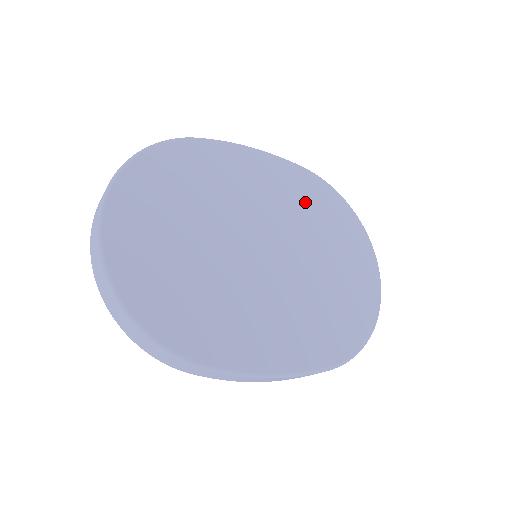
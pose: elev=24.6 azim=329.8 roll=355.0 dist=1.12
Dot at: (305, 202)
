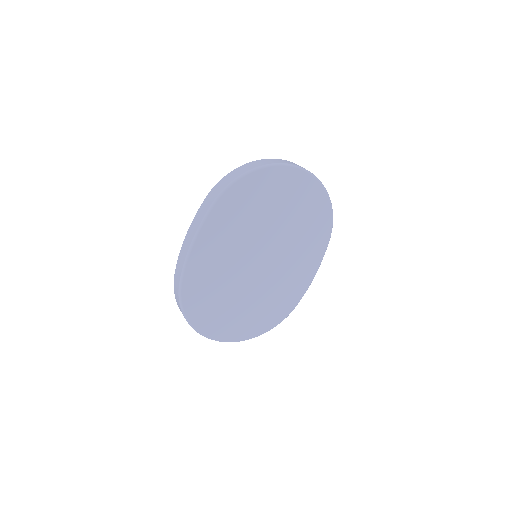
Dot at: (241, 215)
